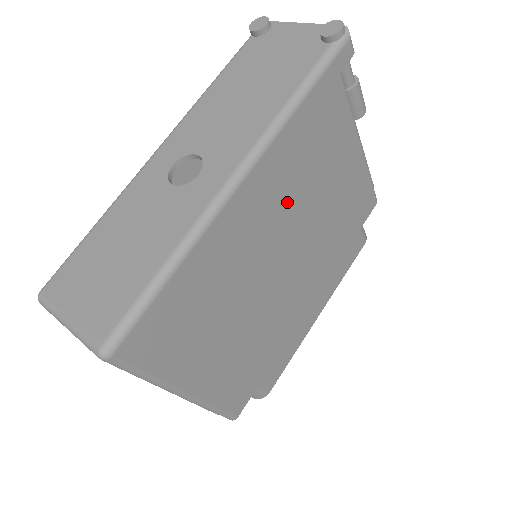
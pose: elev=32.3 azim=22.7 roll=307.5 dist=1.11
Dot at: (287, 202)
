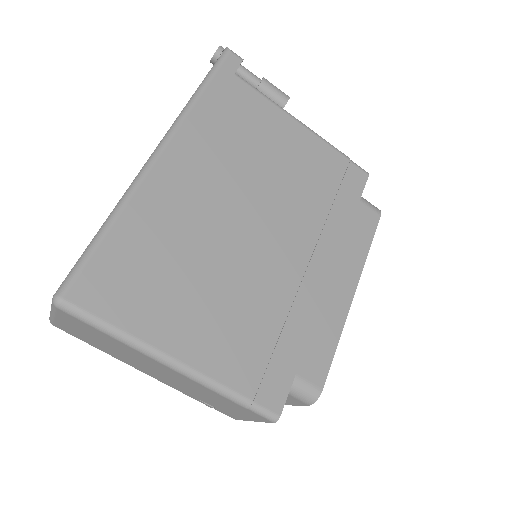
Dot at: (227, 171)
